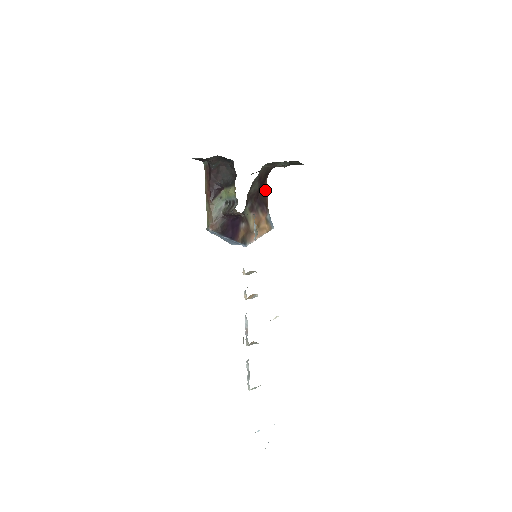
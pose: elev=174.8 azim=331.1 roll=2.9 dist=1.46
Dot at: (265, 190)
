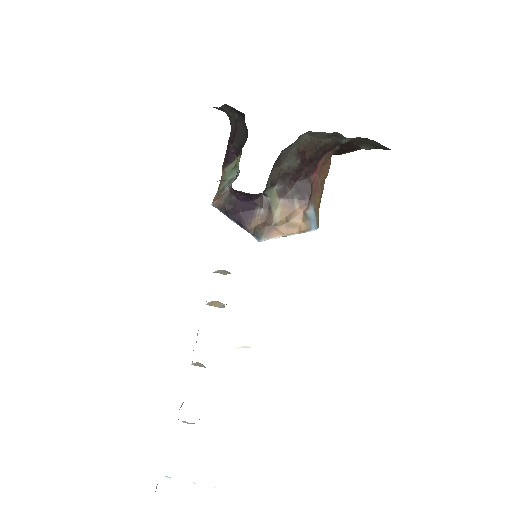
Dot at: (316, 173)
